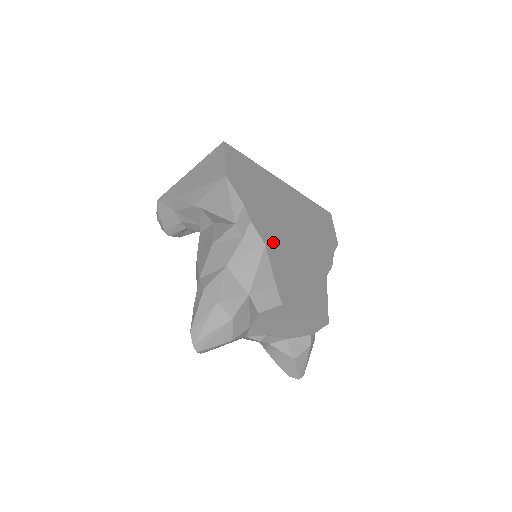
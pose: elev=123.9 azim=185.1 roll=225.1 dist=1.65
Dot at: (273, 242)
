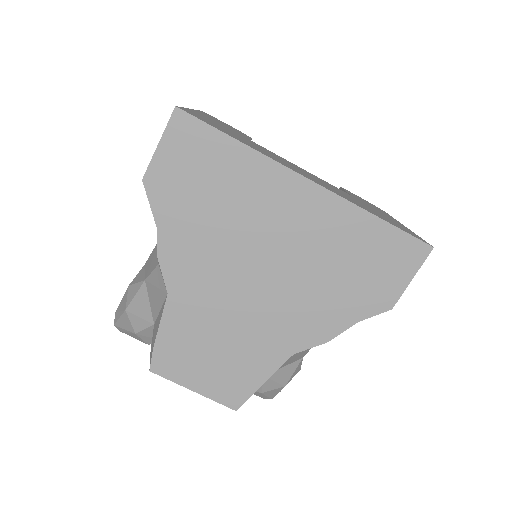
Dot at: (190, 291)
